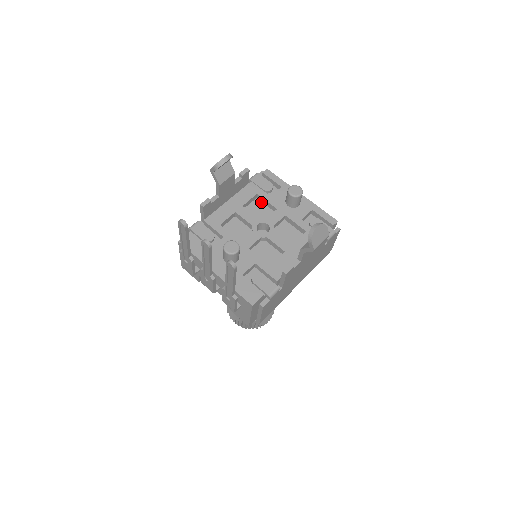
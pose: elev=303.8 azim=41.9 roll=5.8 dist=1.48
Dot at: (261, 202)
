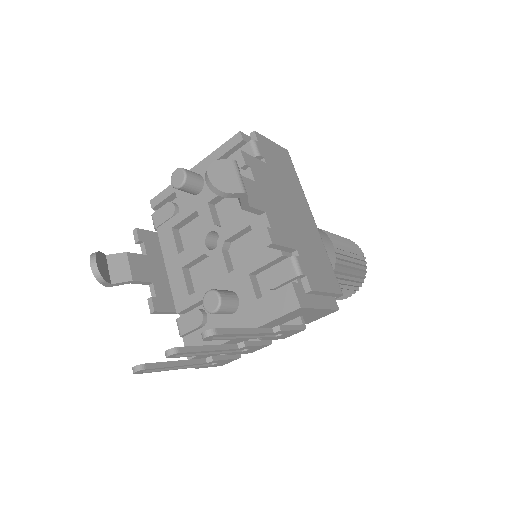
Dot at: (185, 226)
